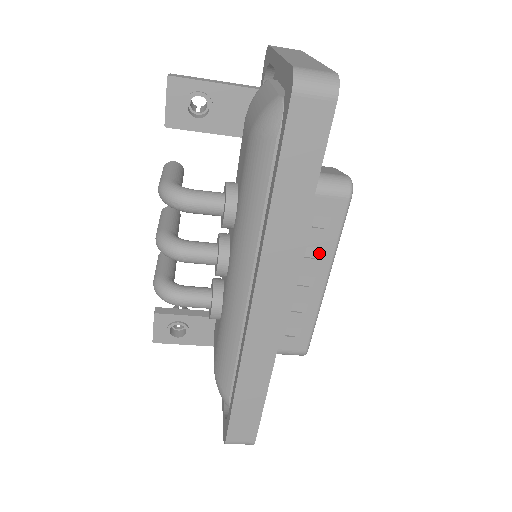
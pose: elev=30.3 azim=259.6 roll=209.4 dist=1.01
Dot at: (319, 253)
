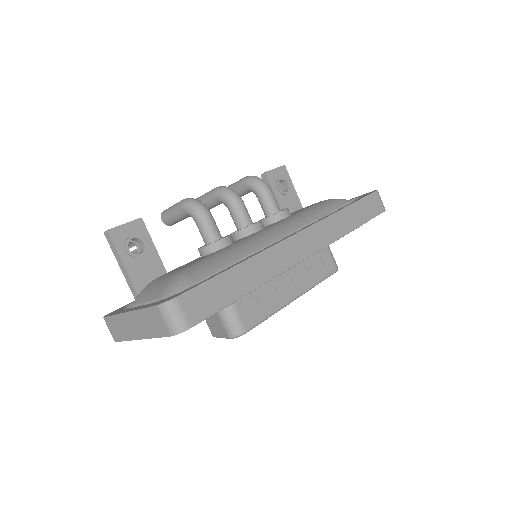
Dot at: (307, 277)
